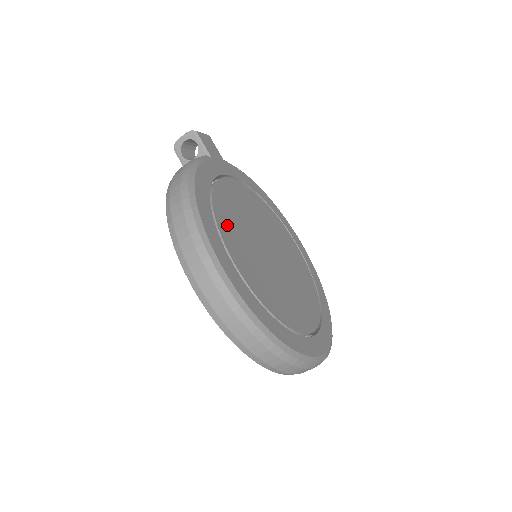
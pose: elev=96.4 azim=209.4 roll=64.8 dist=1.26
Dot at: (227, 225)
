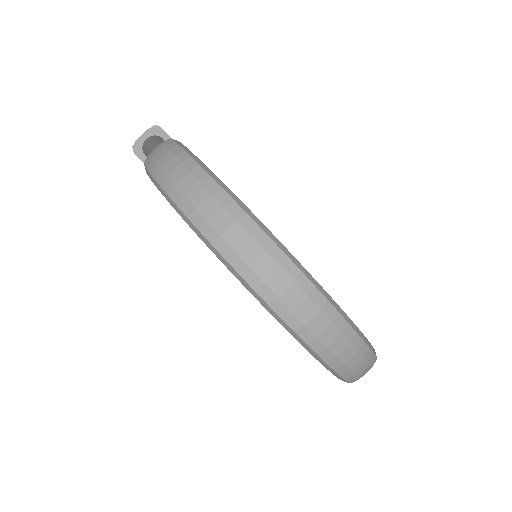
Dot at: occluded
